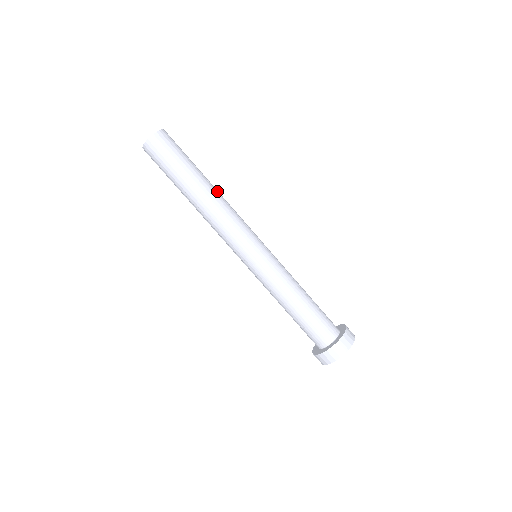
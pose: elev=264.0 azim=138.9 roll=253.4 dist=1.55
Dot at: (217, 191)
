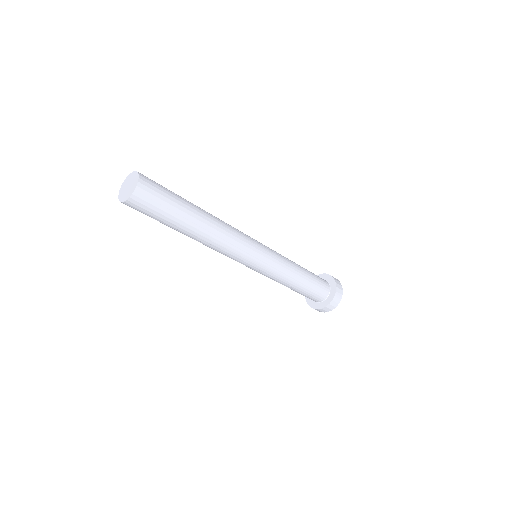
Dot at: (211, 215)
